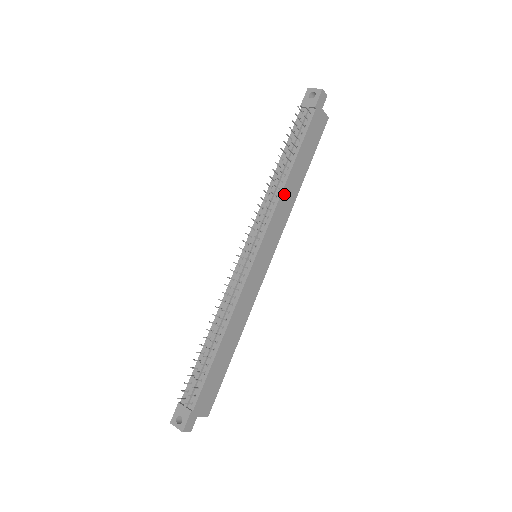
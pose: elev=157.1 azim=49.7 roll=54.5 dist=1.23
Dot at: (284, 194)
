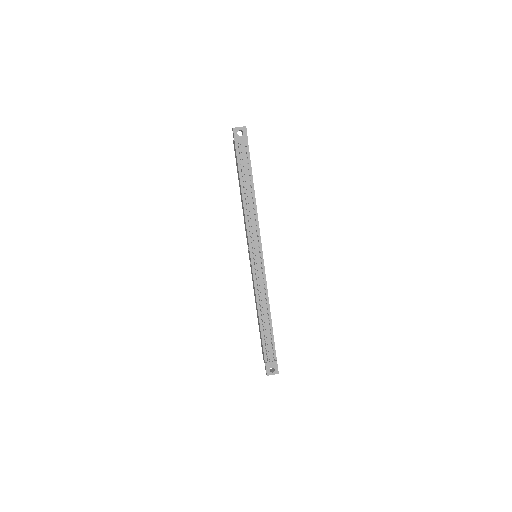
Dot at: (256, 210)
